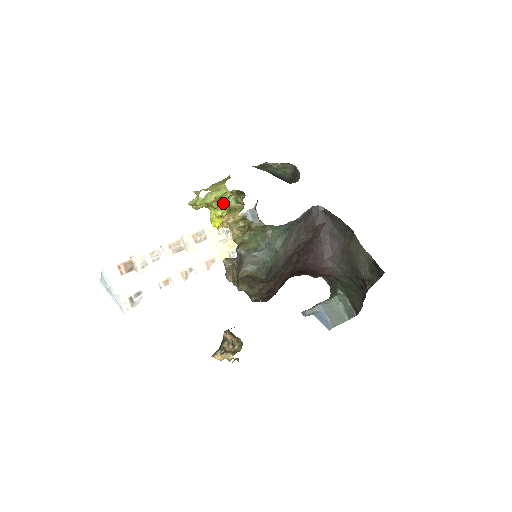
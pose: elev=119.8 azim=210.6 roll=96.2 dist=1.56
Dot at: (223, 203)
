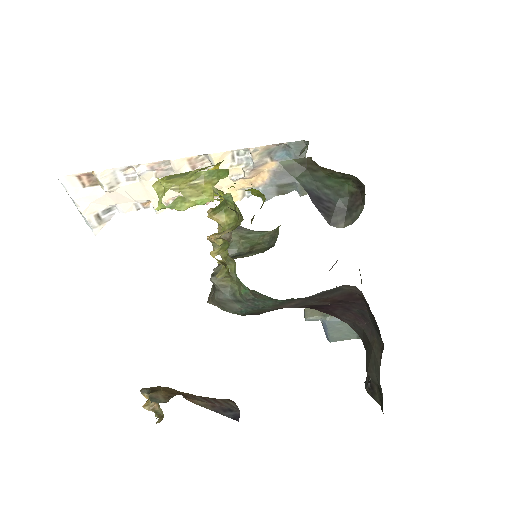
Dot at: (215, 192)
